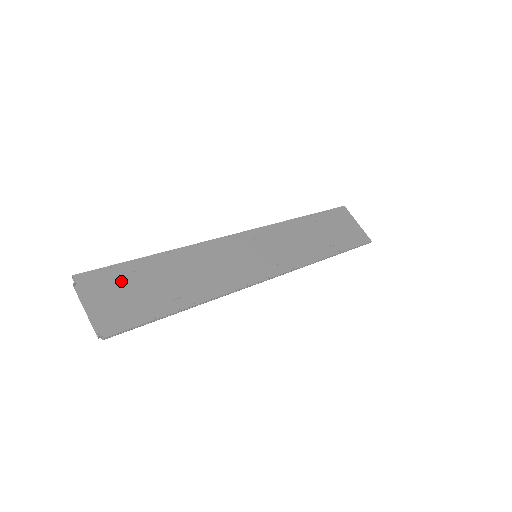
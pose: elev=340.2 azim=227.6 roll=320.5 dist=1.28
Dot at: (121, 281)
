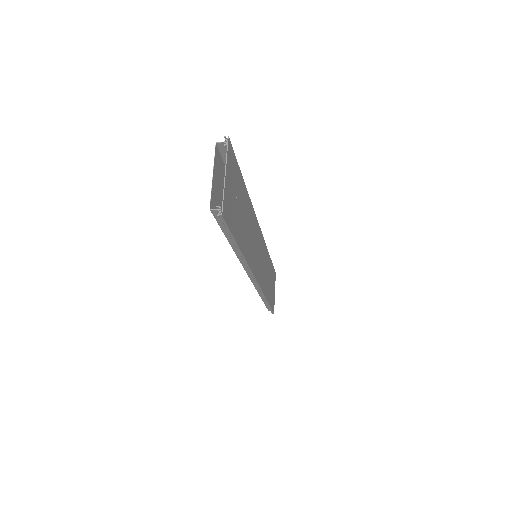
Dot at: (236, 181)
